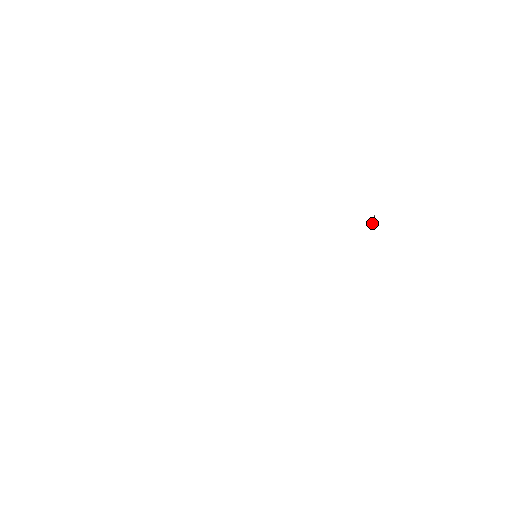
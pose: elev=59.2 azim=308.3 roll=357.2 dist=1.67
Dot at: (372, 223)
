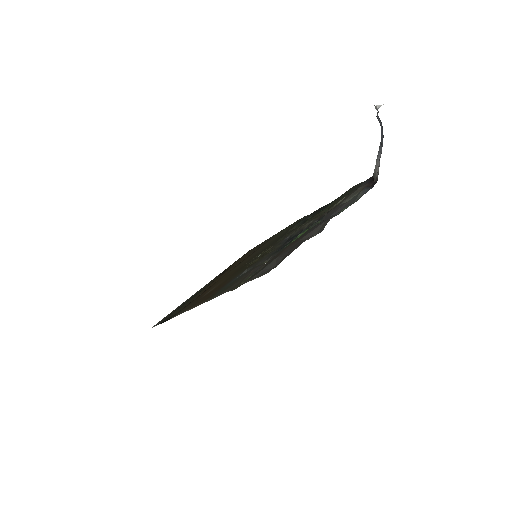
Dot at: occluded
